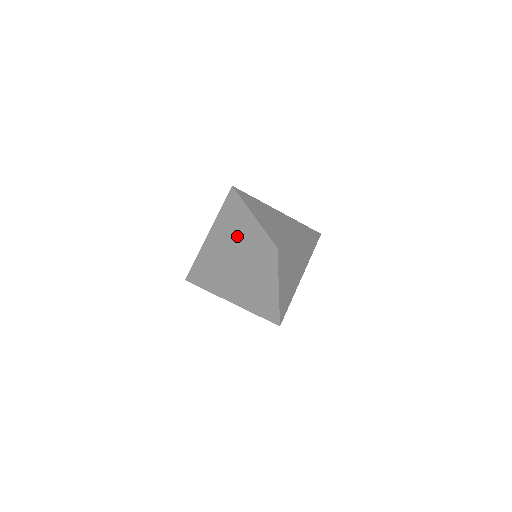
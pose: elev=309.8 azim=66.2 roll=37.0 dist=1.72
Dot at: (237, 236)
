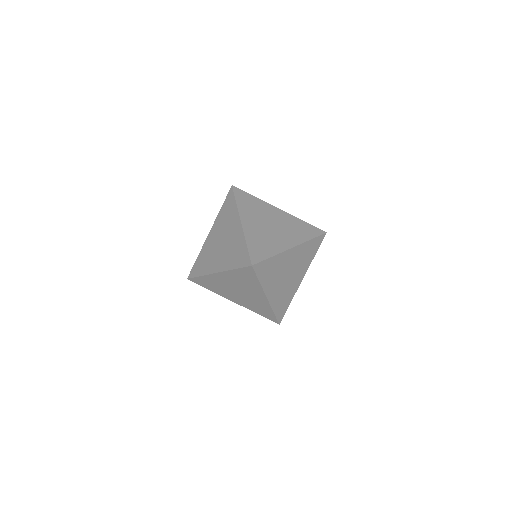
Dot at: (227, 243)
